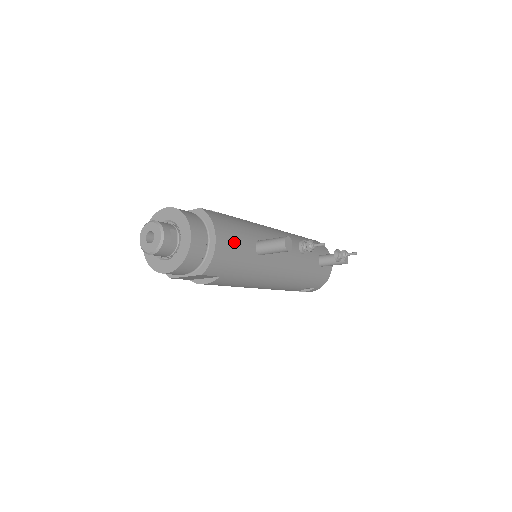
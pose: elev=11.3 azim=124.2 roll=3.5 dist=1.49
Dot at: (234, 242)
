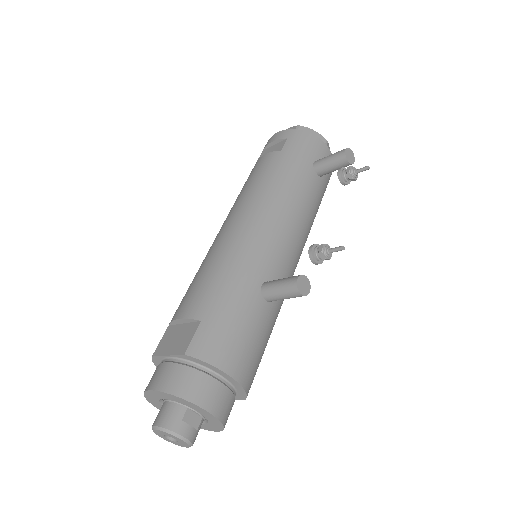
Dot at: (247, 342)
